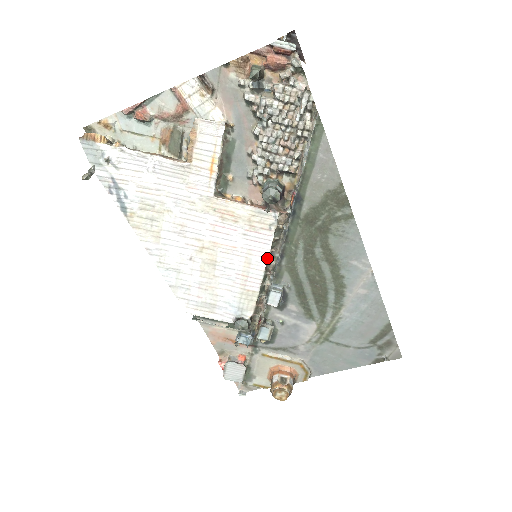
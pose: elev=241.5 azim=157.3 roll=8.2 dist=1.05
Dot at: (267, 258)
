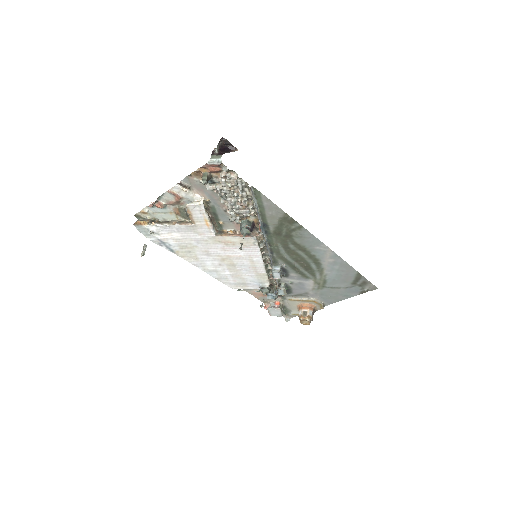
Dot at: (261, 258)
